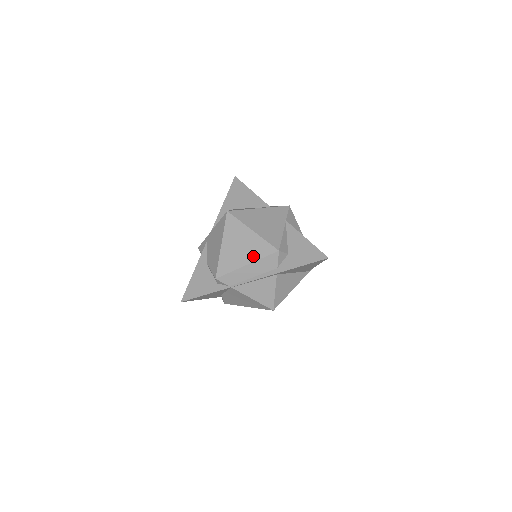
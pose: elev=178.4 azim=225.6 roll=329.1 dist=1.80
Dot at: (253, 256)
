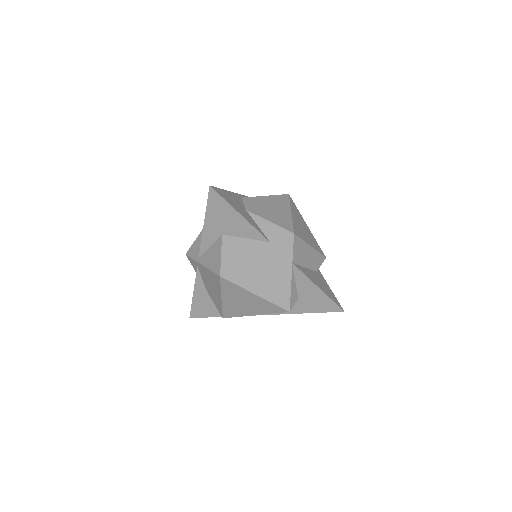
Dot at: (261, 311)
